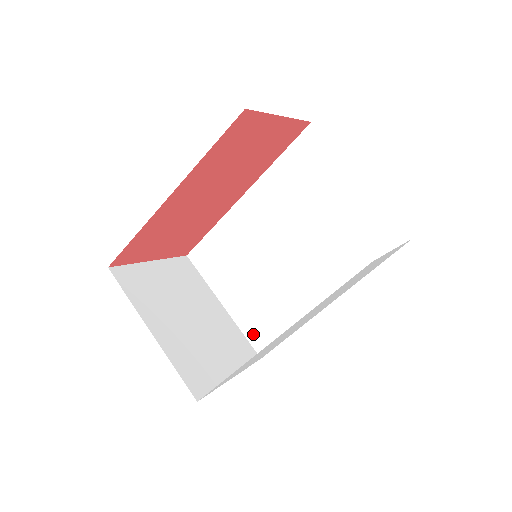
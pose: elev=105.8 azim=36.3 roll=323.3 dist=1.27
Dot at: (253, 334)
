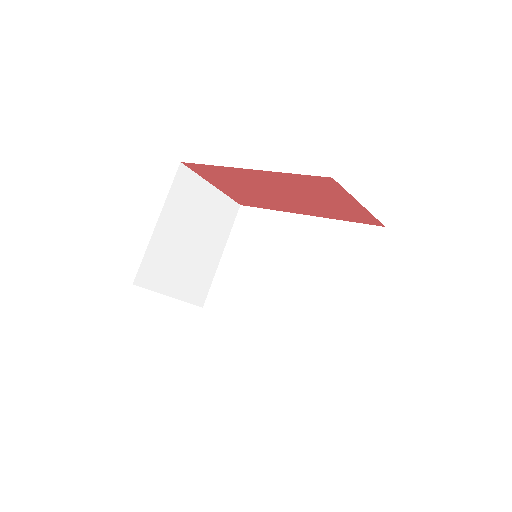
Dot at: (215, 291)
